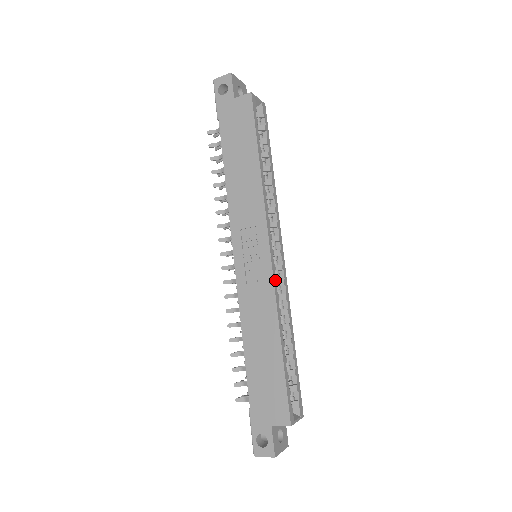
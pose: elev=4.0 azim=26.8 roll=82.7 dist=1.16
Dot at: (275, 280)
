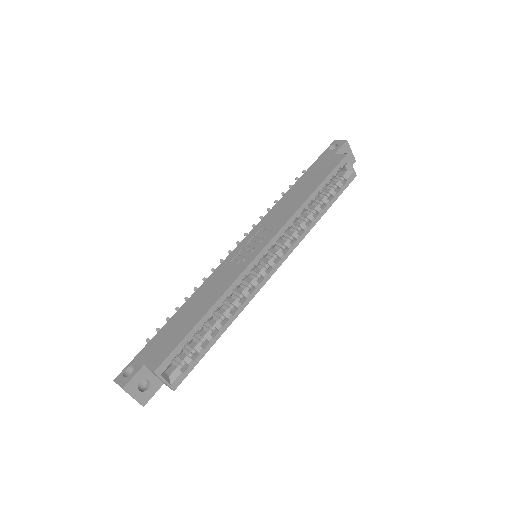
Dot at: (248, 270)
